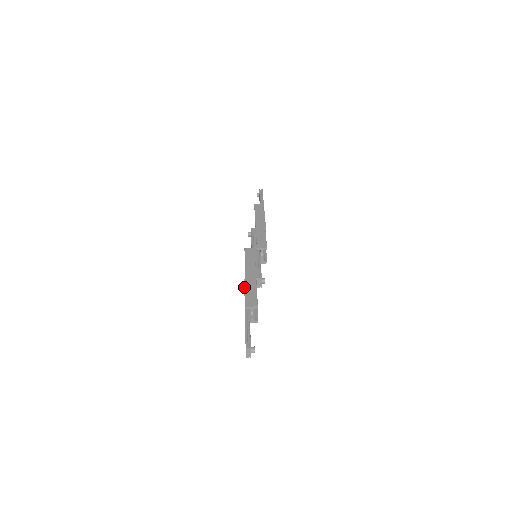
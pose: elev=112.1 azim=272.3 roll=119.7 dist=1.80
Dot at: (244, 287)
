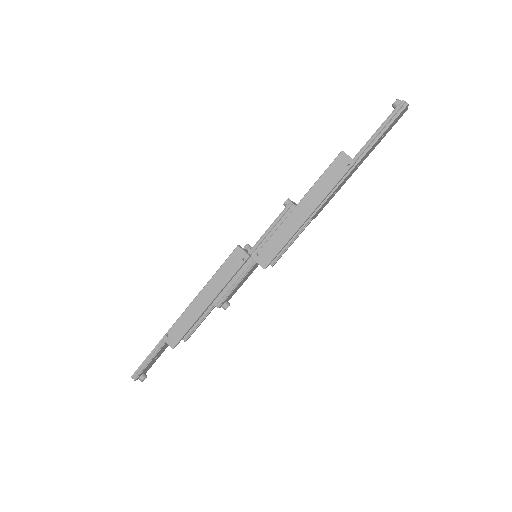
Dot at: (189, 304)
